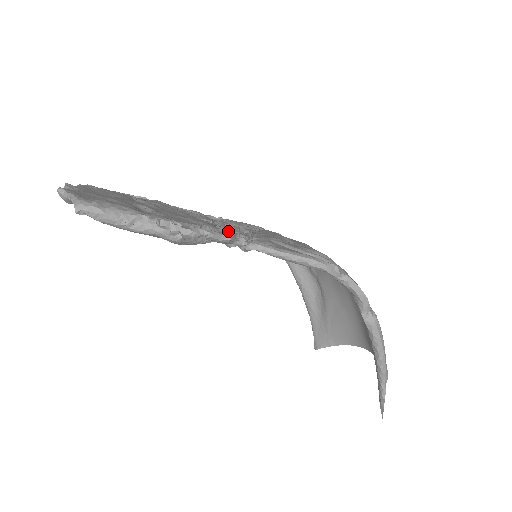
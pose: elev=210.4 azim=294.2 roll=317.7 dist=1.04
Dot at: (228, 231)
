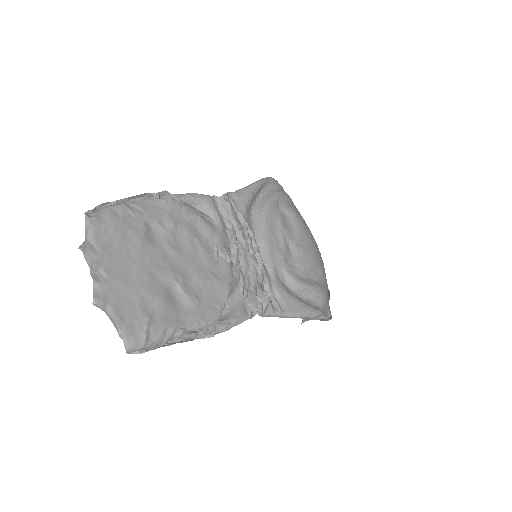
Dot at: (244, 277)
